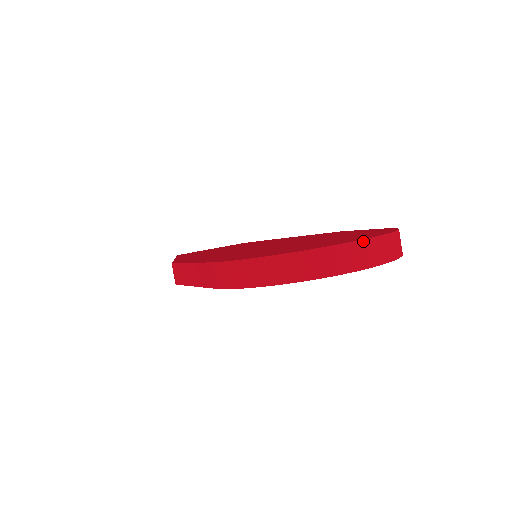
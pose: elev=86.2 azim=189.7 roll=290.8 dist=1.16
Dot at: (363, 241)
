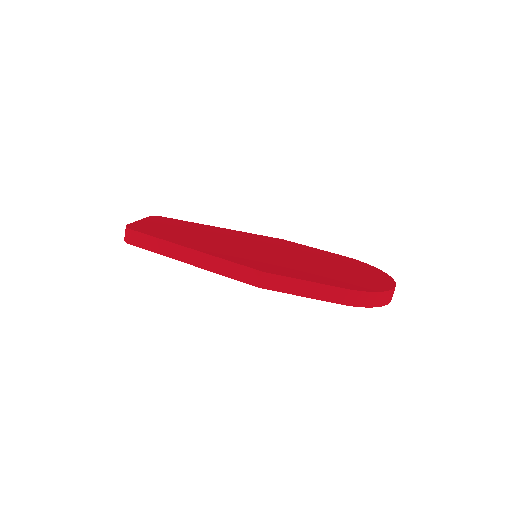
Dot at: (394, 281)
